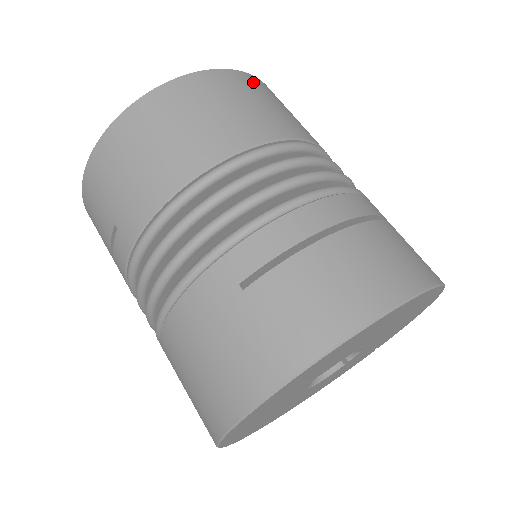
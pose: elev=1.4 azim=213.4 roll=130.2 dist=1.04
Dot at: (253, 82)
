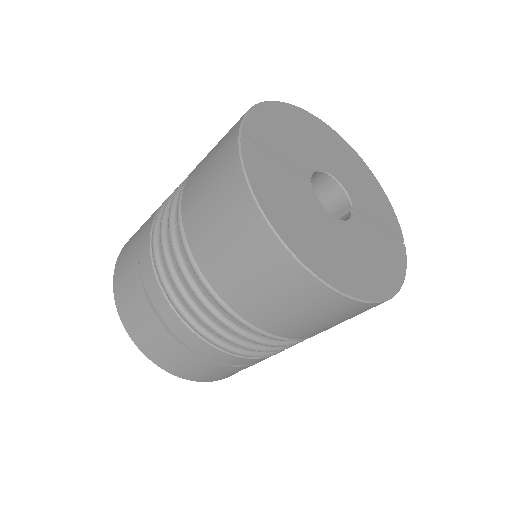
Dot at: occluded
